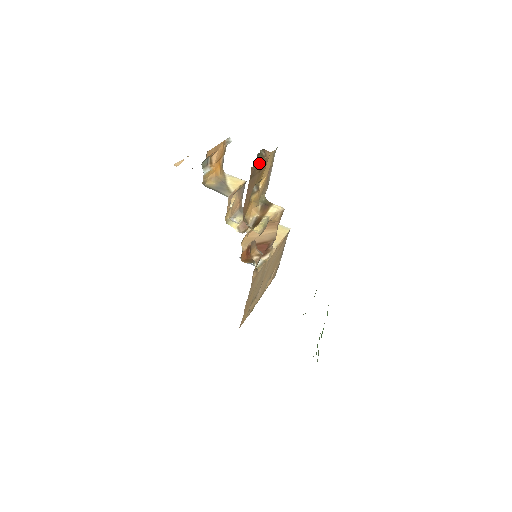
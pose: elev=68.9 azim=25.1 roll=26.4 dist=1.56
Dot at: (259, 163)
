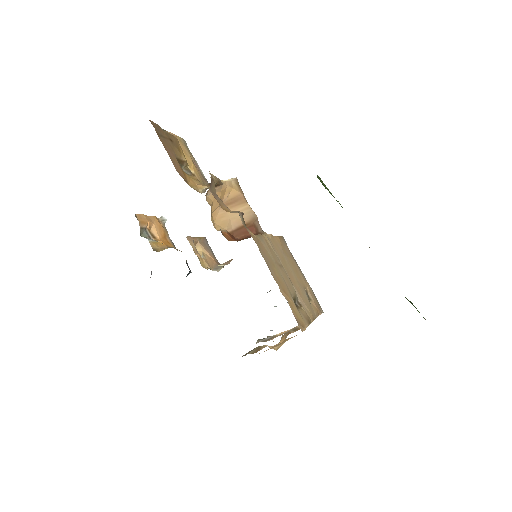
Dot at: (163, 132)
